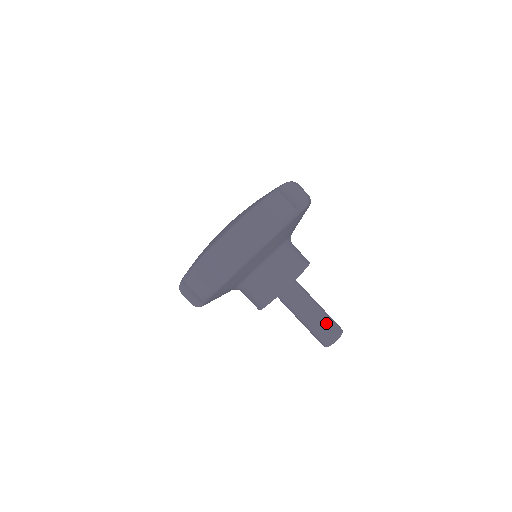
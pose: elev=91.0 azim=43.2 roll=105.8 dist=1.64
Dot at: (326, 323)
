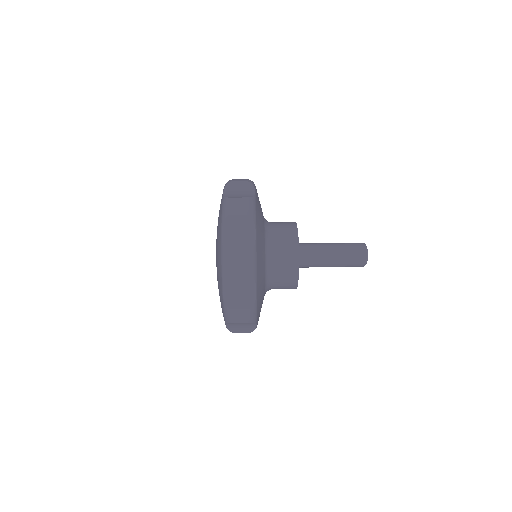
Dot at: (347, 244)
